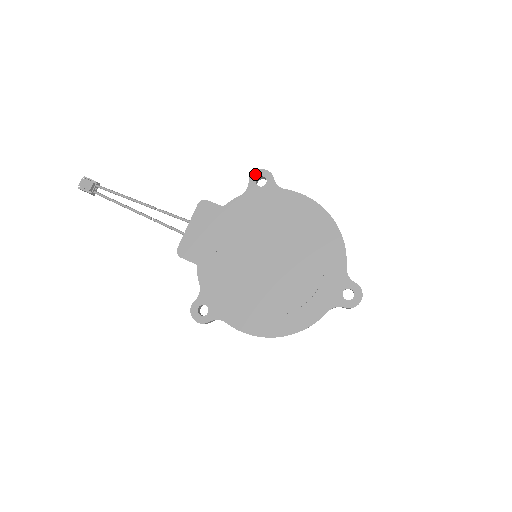
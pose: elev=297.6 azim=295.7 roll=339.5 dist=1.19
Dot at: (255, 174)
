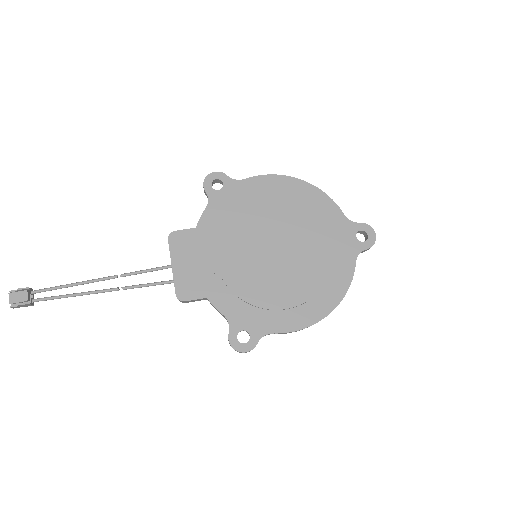
Dot at: (207, 181)
